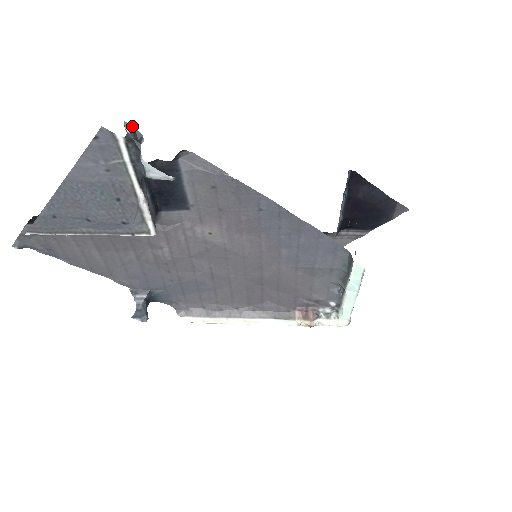
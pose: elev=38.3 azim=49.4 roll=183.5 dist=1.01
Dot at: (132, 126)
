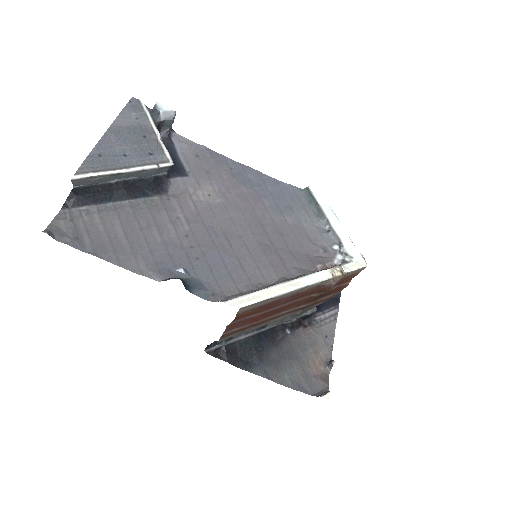
Dot at: occluded
